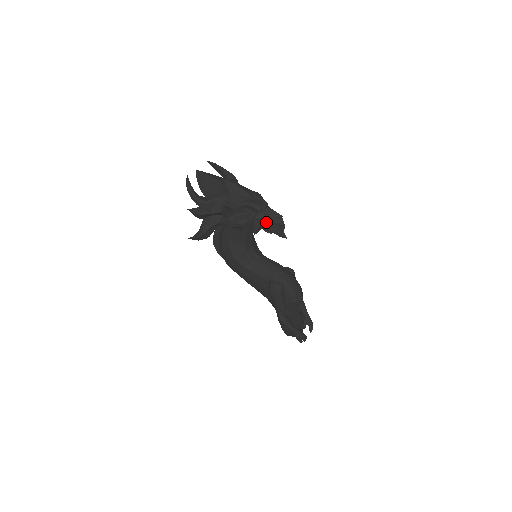
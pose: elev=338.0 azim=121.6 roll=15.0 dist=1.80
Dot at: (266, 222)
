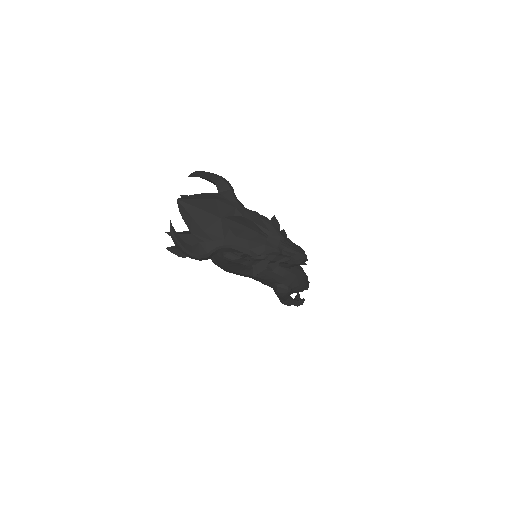
Dot at: (285, 263)
